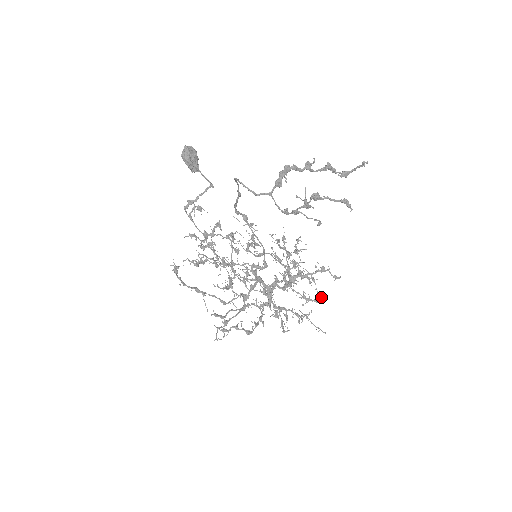
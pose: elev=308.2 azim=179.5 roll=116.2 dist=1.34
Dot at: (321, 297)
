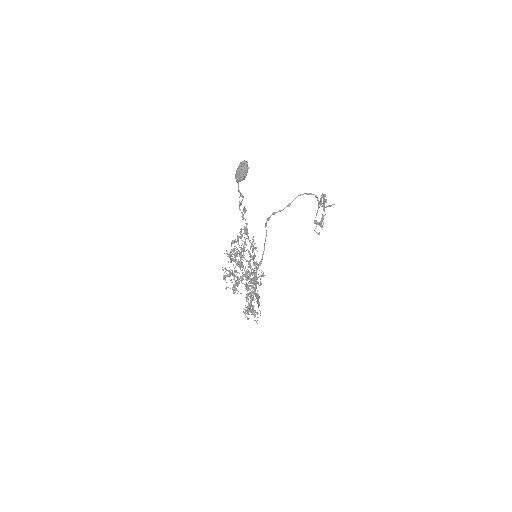
Dot at: (259, 296)
